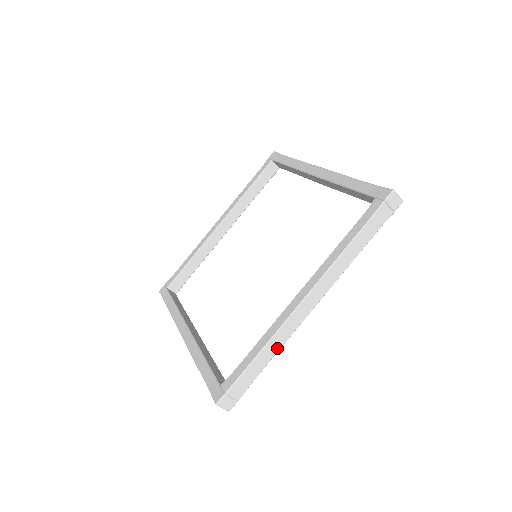
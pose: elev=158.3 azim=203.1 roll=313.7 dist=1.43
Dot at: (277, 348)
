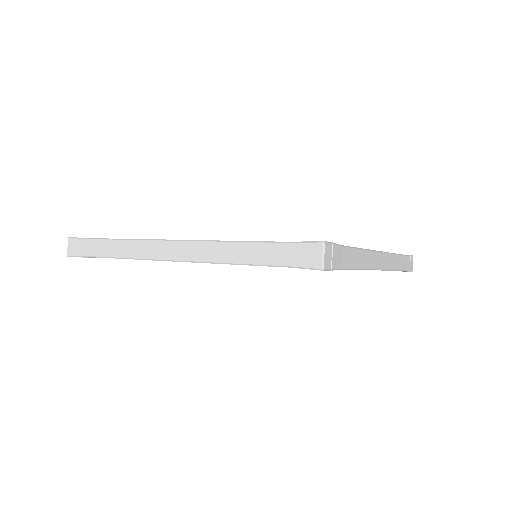
Dot at: (361, 265)
